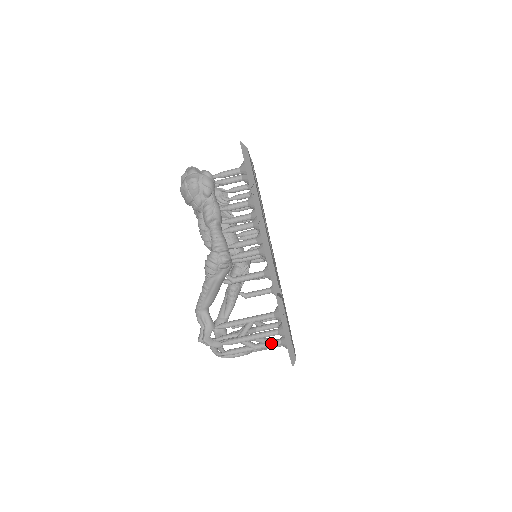
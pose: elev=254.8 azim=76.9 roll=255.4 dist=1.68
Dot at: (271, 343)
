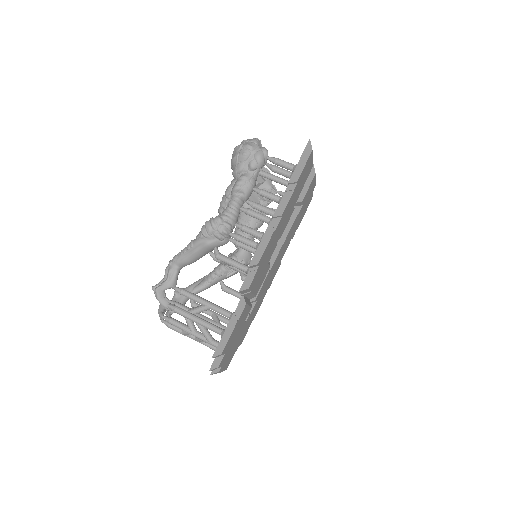
Dot at: (210, 339)
